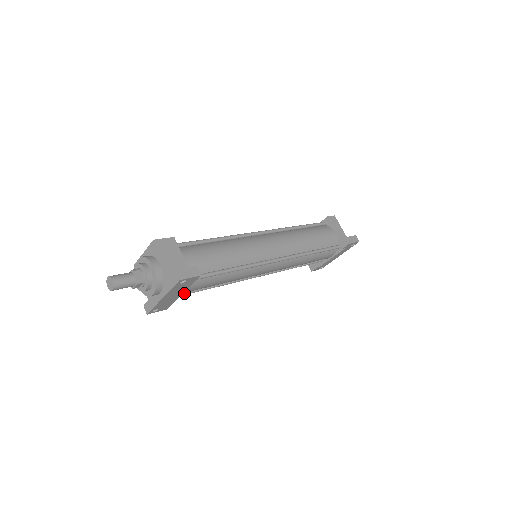
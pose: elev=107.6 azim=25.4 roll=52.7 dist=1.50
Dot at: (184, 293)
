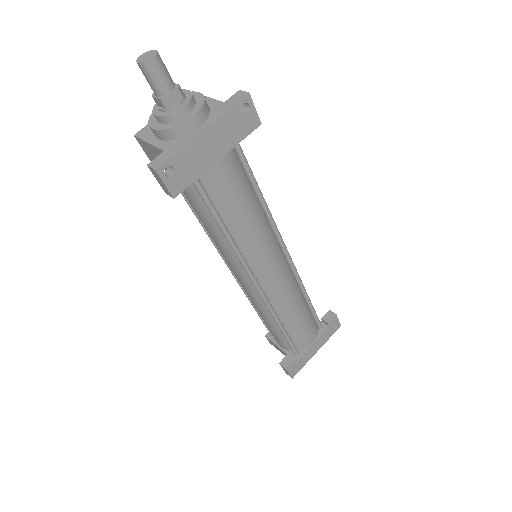
Dot at: (204, 189)
